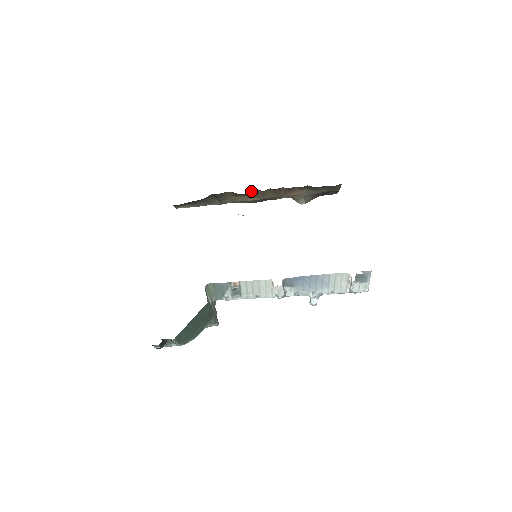
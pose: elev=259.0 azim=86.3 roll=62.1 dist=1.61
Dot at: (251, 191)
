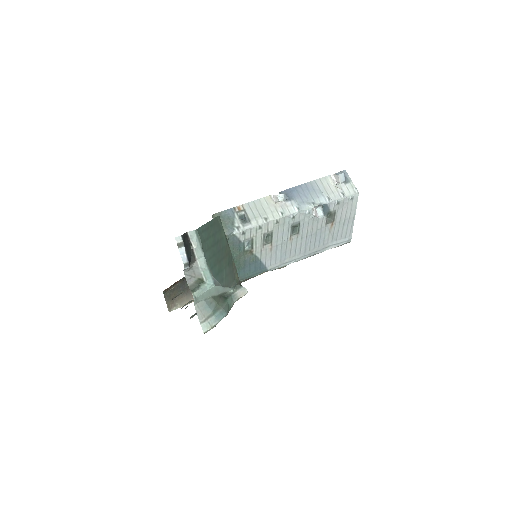
Dot at: occluded
